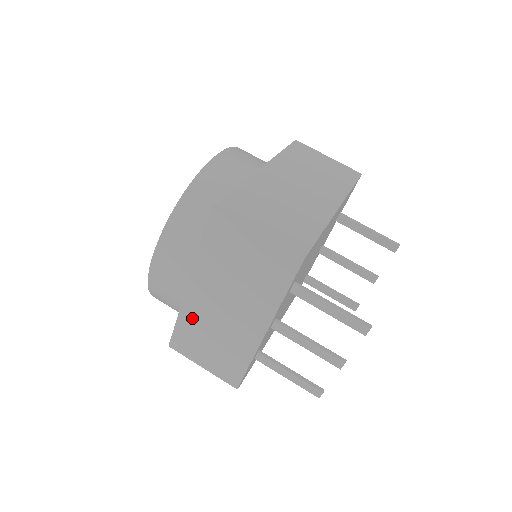
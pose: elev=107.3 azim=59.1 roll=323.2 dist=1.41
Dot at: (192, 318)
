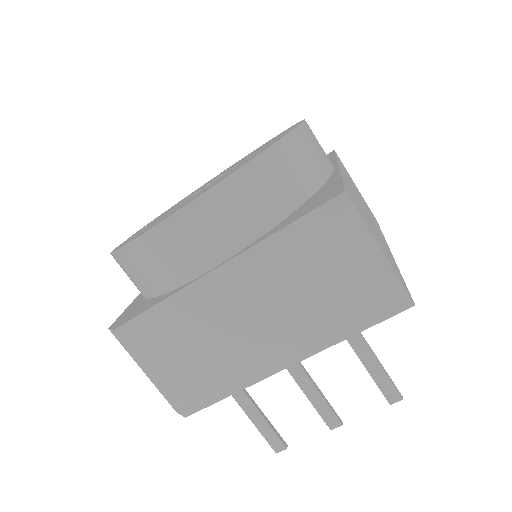
Dot at: (190, 309)
